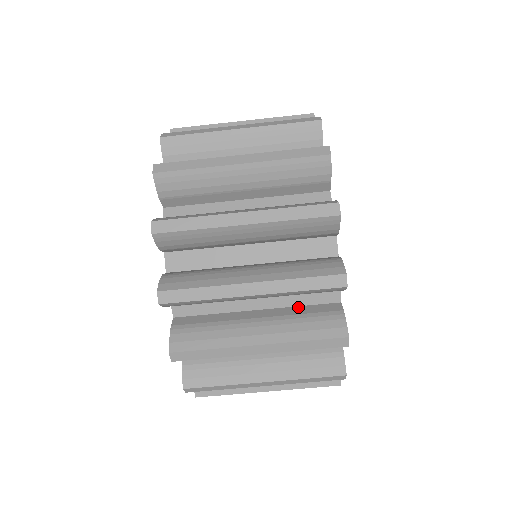
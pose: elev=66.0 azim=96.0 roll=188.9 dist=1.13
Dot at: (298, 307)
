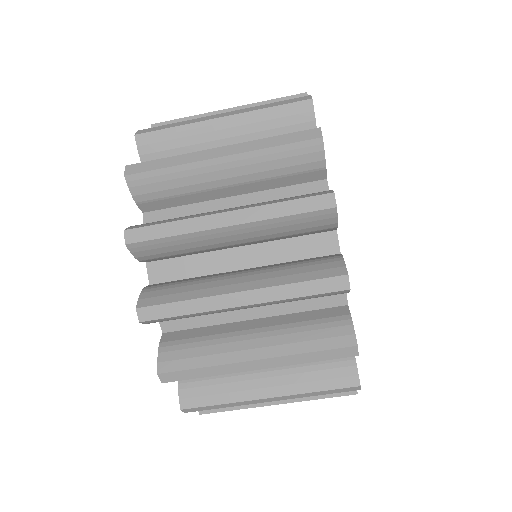
Dot at: occluded
